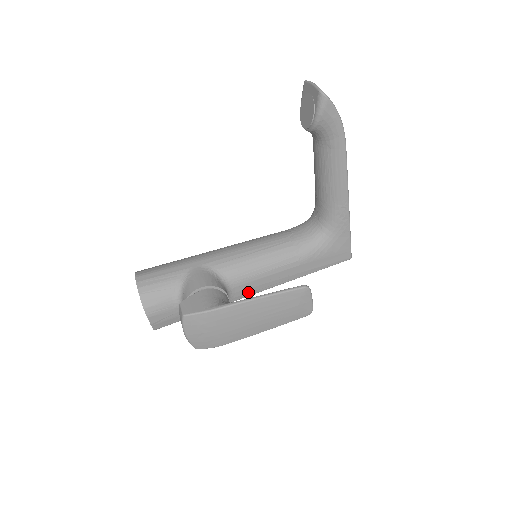
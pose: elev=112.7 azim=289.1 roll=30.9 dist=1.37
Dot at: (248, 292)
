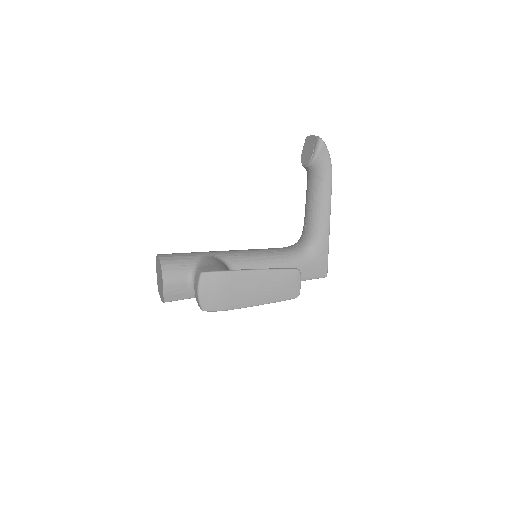
Dot at: occluded
